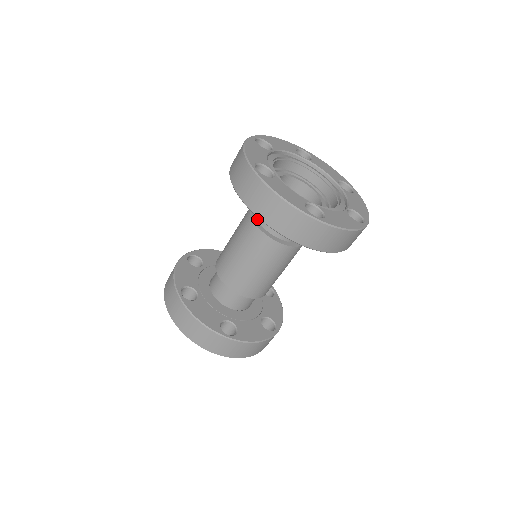
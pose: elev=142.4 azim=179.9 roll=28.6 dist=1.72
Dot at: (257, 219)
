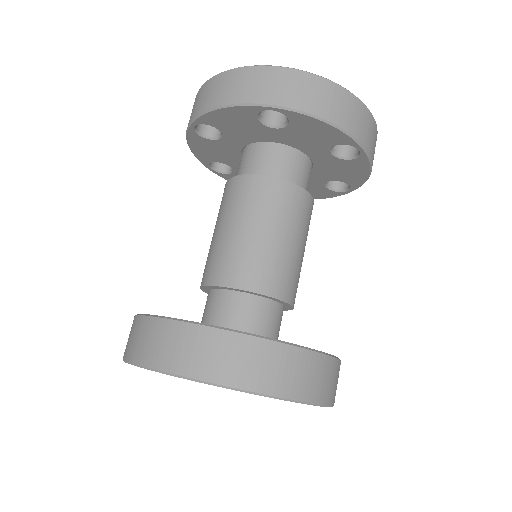
Dot at: occluded
